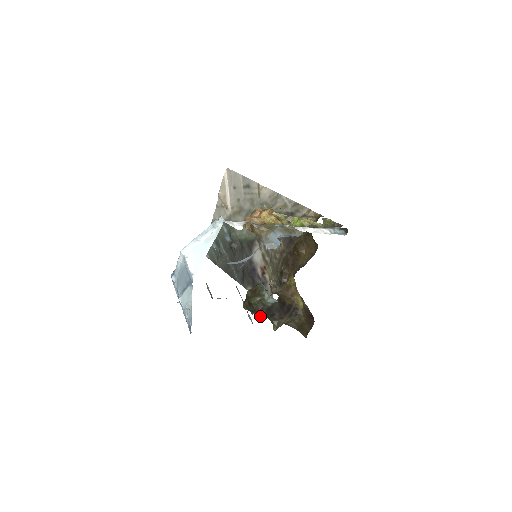
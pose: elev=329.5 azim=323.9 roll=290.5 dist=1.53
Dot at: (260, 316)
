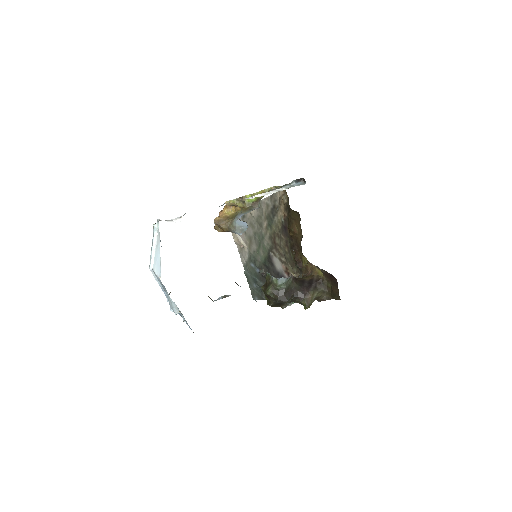
Dot at: (282, 302)
